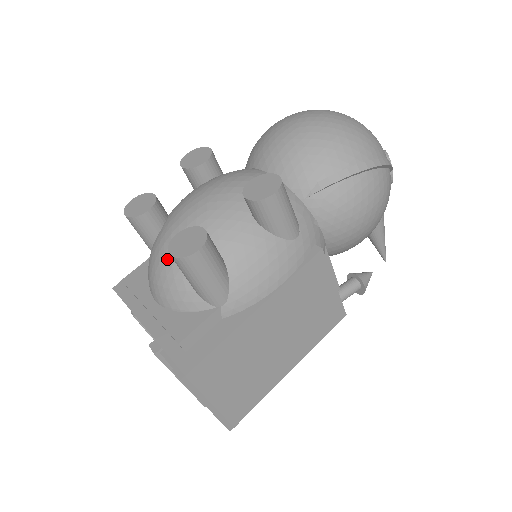
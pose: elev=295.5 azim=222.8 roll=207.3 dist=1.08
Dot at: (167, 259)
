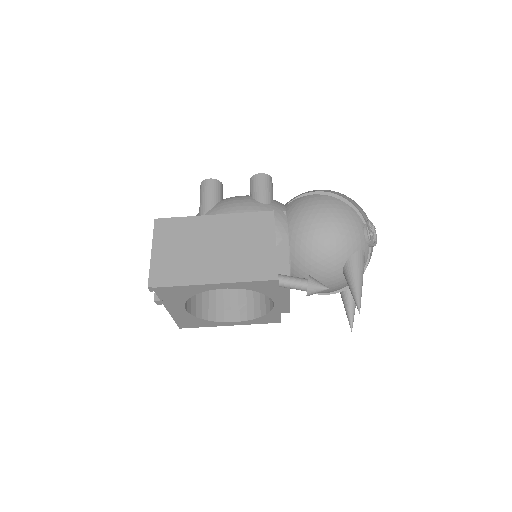
Dot at: occluded
